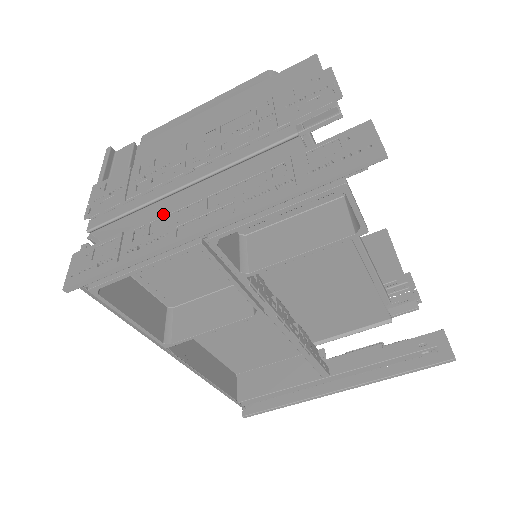
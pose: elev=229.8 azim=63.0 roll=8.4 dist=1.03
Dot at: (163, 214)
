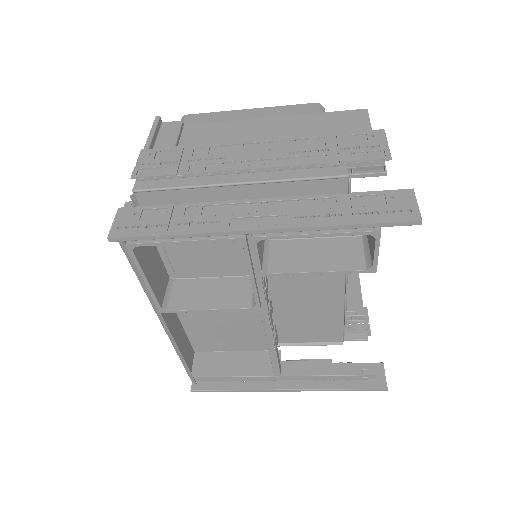
Dot at: (217, 202)
